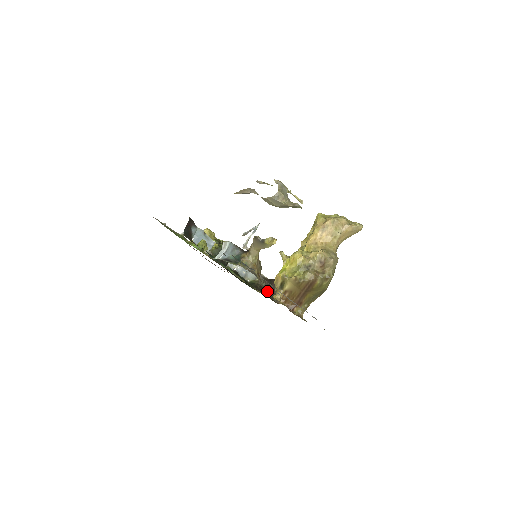
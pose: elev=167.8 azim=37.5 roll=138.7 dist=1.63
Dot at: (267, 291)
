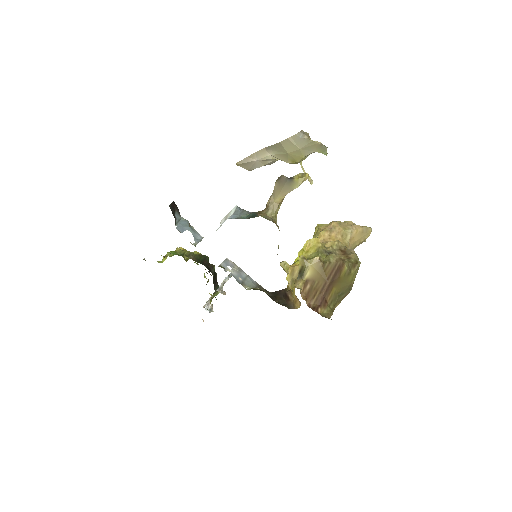
Dot at: (274, 299)
